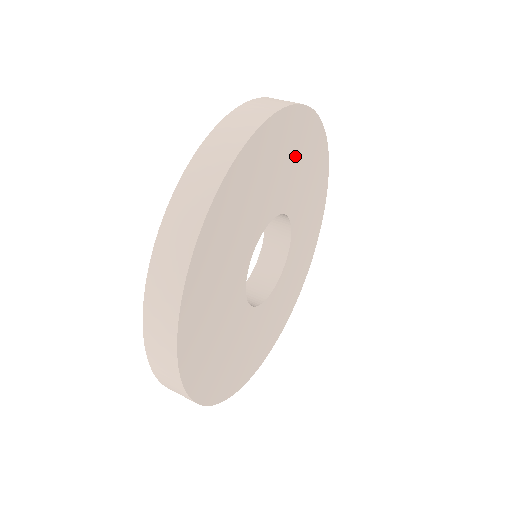
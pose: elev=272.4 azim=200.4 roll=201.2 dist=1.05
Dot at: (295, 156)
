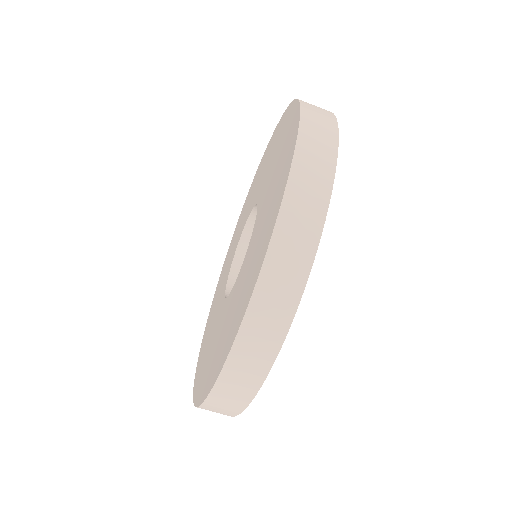
Dot at: occluded
